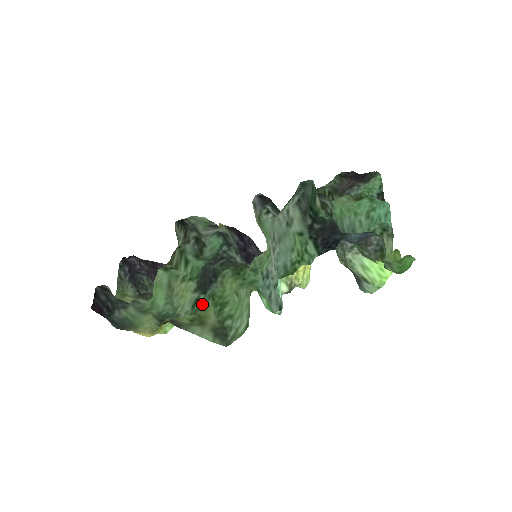
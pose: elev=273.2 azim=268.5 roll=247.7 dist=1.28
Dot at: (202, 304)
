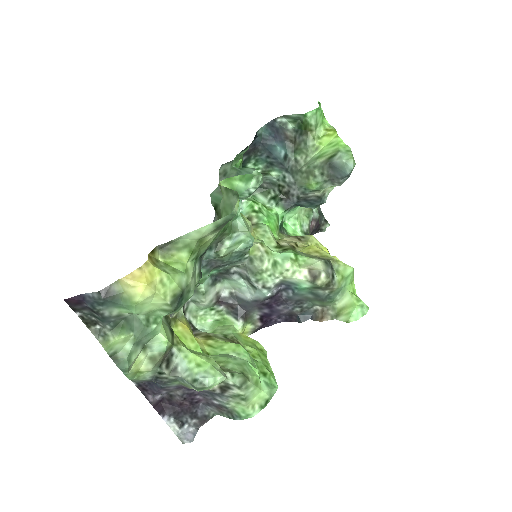
Dot at: (200, 252)
